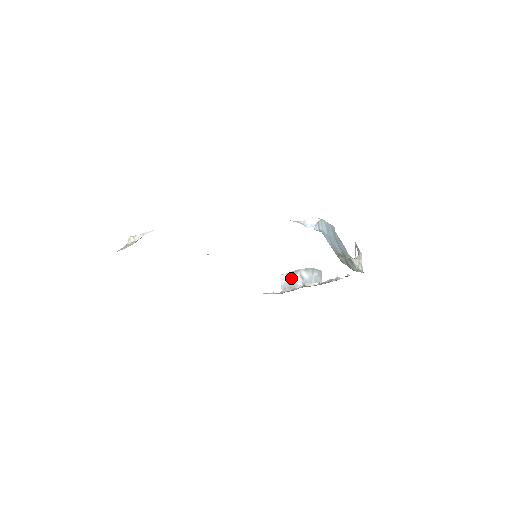
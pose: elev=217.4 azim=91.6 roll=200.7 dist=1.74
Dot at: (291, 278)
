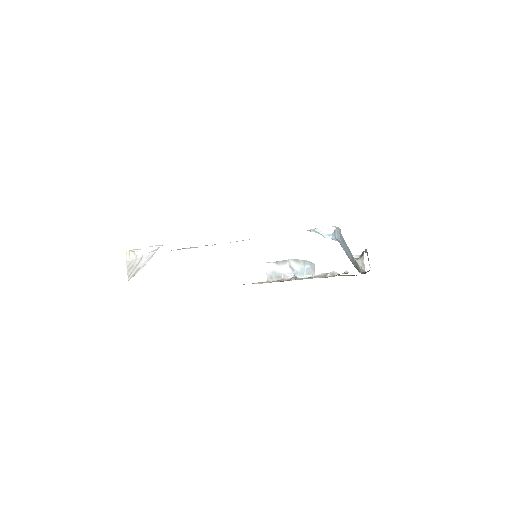
Dot at: (278, 268)
